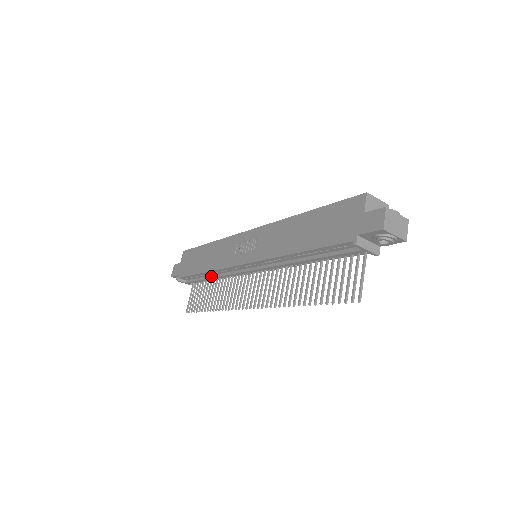
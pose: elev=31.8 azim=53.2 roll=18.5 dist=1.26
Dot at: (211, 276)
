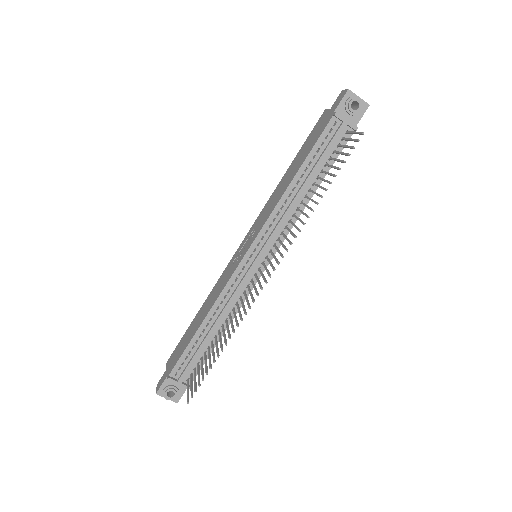
Dot at: (211, 326)
